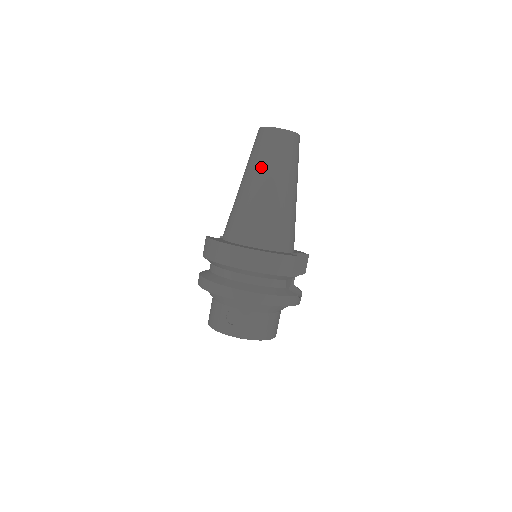
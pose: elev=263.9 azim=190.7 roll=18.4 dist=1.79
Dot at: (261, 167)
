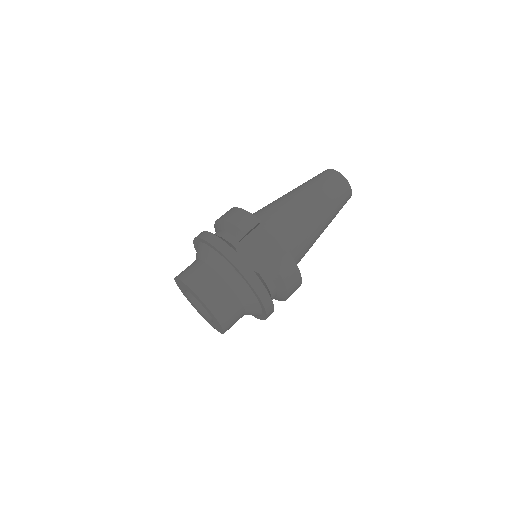
Dot at: occluded
